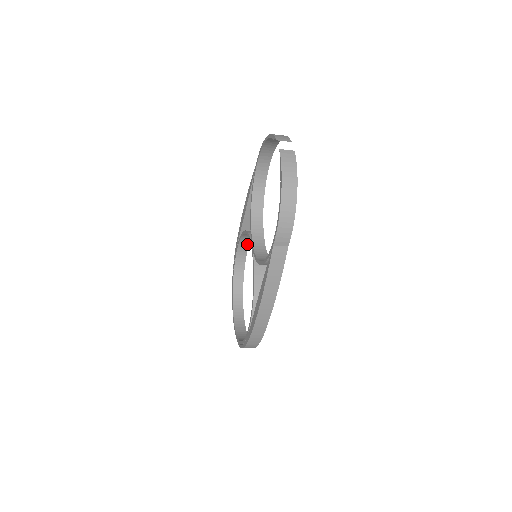
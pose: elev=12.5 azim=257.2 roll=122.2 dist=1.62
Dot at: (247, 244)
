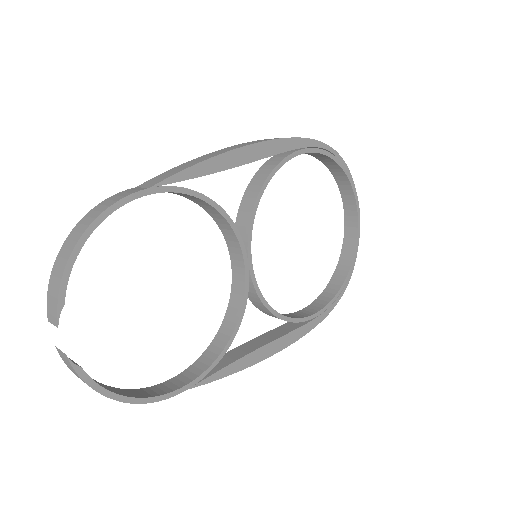
Dot at: (292, 156)
